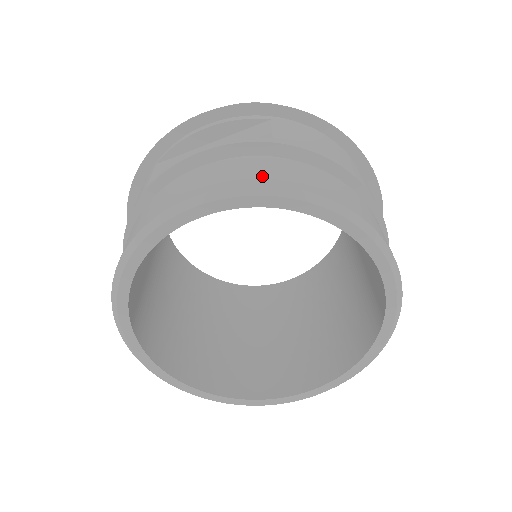
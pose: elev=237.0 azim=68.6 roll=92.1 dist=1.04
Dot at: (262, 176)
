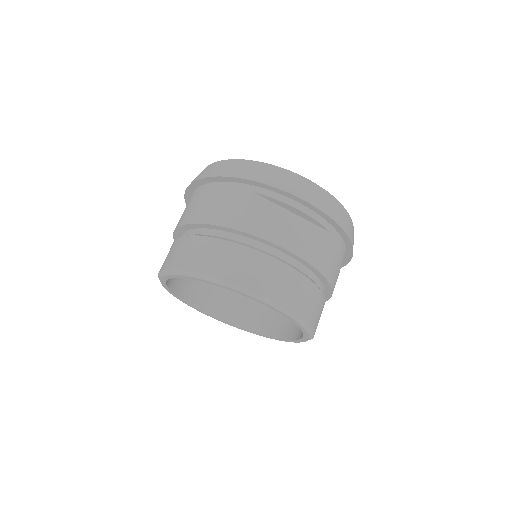
Dot at: (297, 303)
